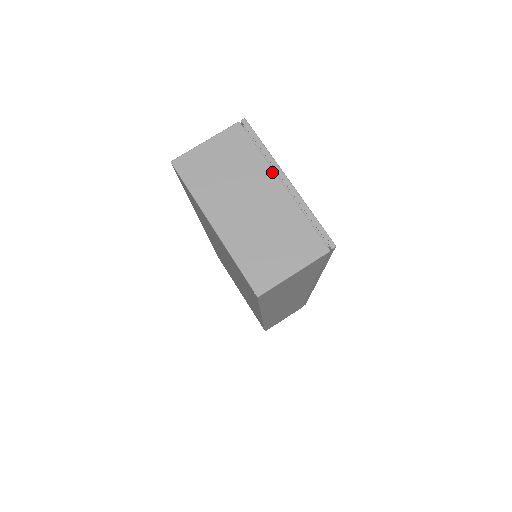
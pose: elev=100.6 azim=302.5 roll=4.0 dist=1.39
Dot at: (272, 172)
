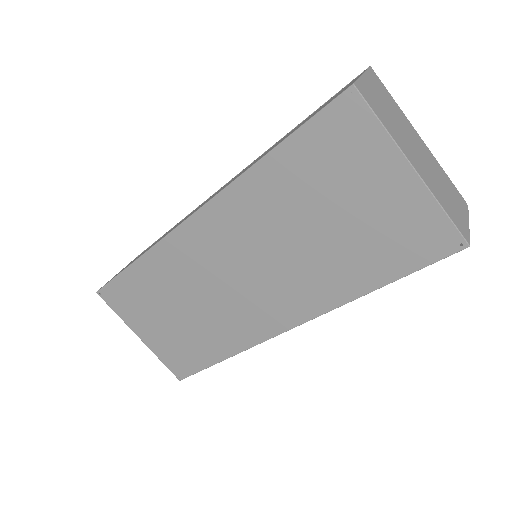
Dot at: (411, 126)
